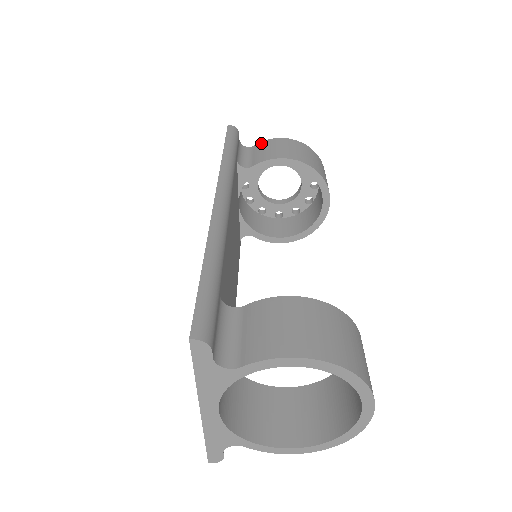
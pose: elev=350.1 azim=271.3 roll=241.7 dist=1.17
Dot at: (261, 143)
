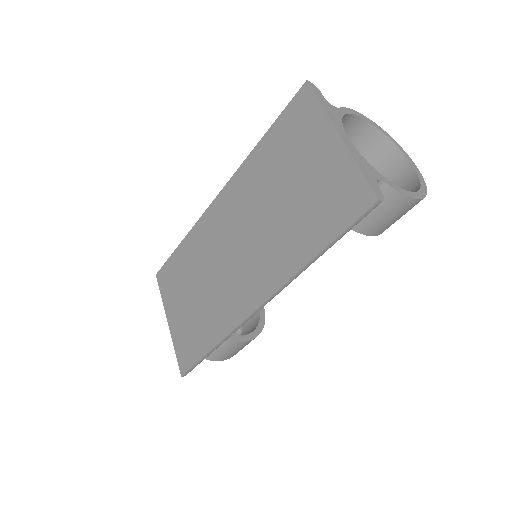
Dot at: occluded
